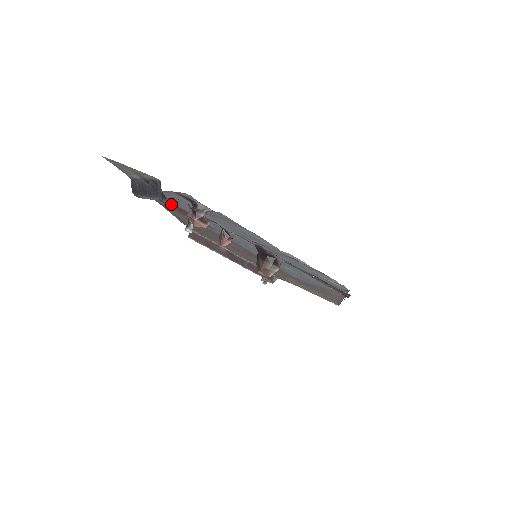
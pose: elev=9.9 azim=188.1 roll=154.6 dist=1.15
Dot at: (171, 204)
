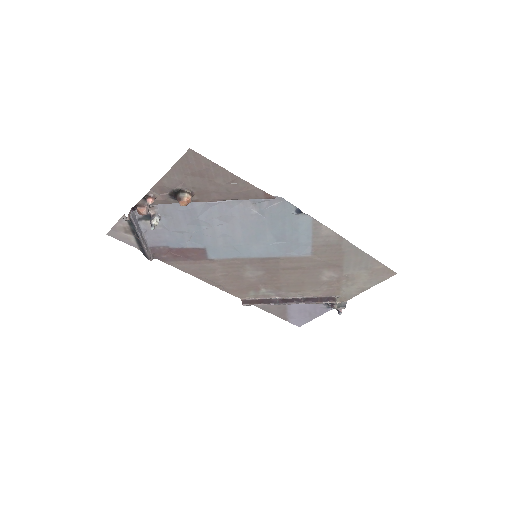
Dot at: (173, 253)
